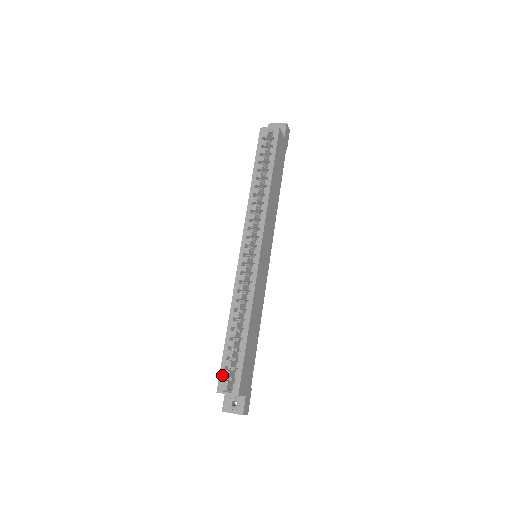
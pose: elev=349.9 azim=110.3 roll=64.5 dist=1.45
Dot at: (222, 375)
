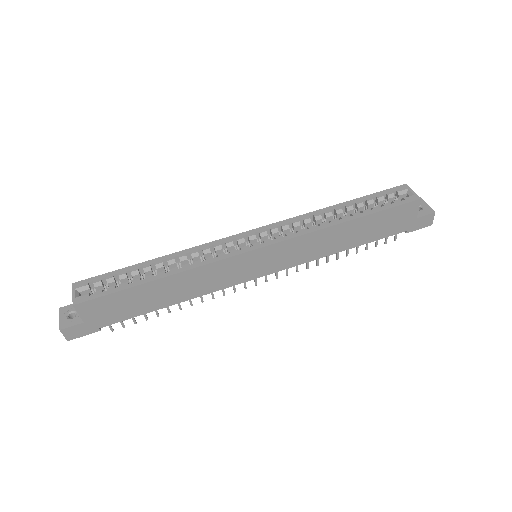
Dot at: (94, 279)
